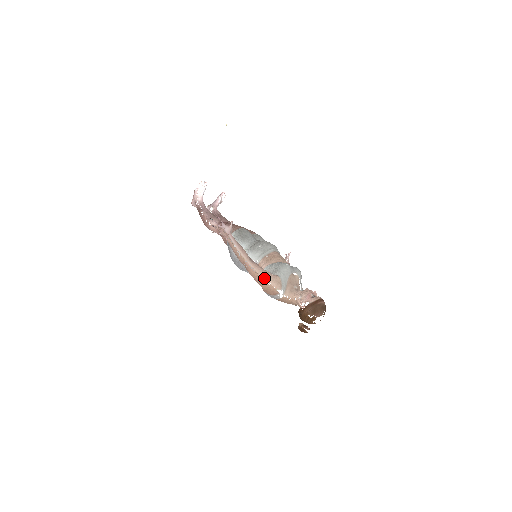
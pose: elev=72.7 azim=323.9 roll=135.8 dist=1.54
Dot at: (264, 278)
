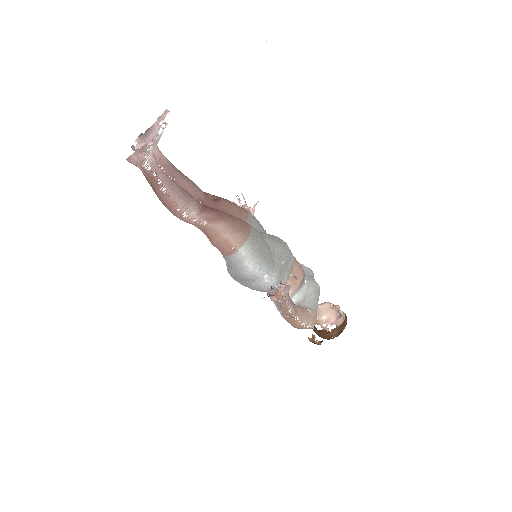
Dot at: (306, 323)
